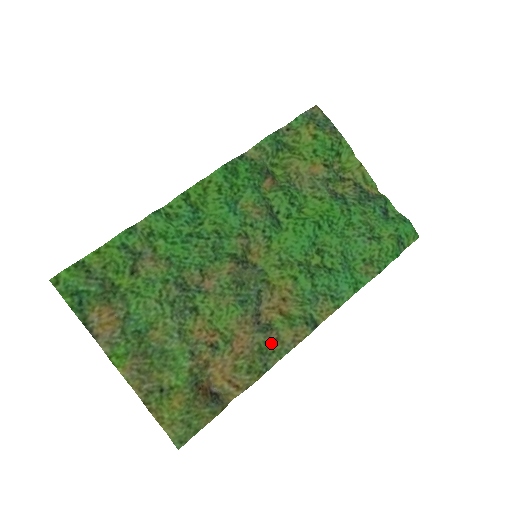
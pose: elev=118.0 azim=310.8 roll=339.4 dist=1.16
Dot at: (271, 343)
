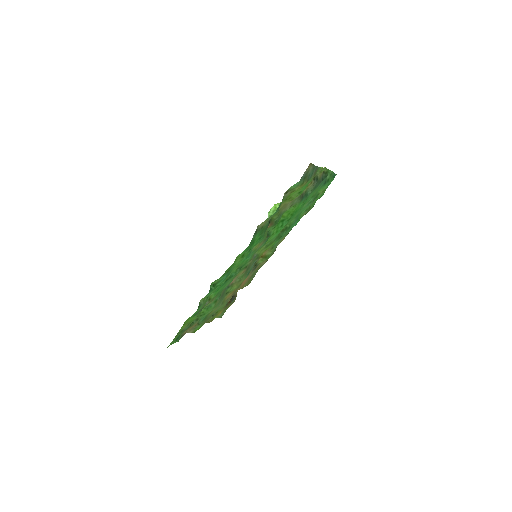
Dot at: occluded
